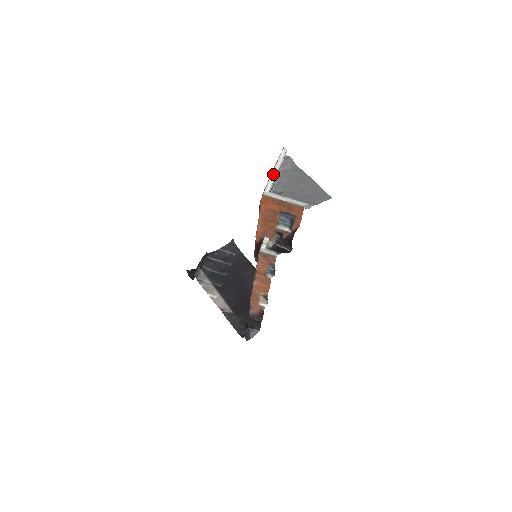
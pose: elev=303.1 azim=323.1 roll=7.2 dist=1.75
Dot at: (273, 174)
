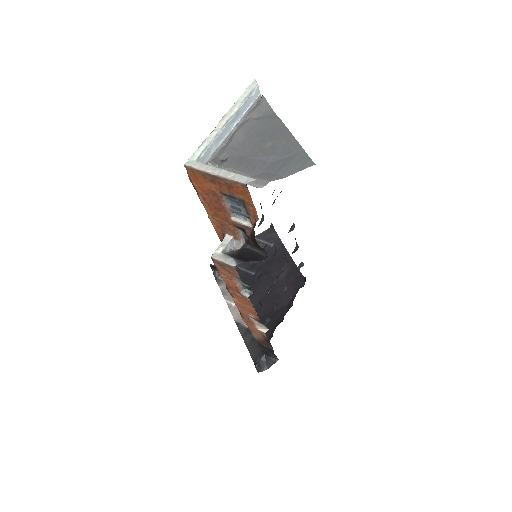
Dot at: (216, 128)
